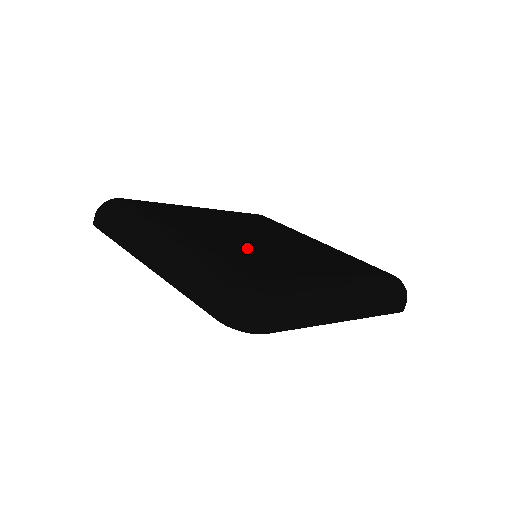
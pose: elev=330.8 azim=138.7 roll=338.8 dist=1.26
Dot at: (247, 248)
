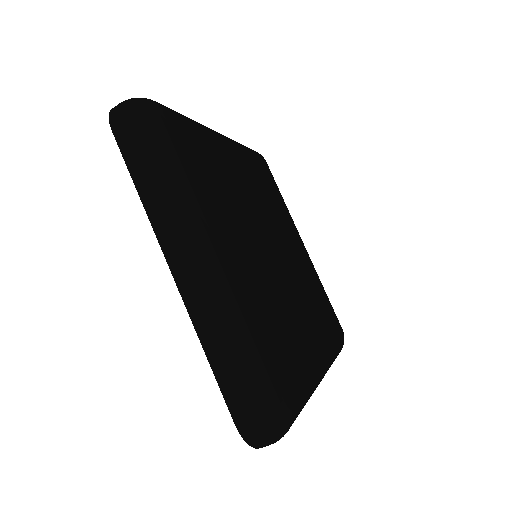
Dot at: (274, 291)
